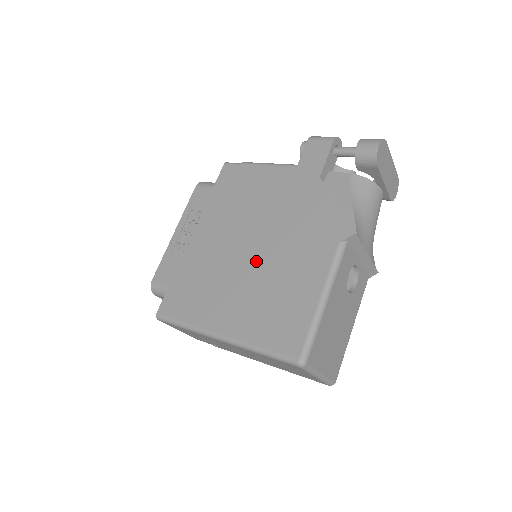
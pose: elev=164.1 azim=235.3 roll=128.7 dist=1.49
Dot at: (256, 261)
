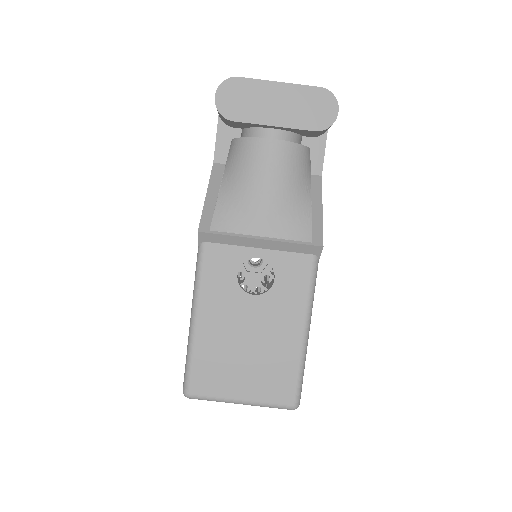
Dot at: occluded
